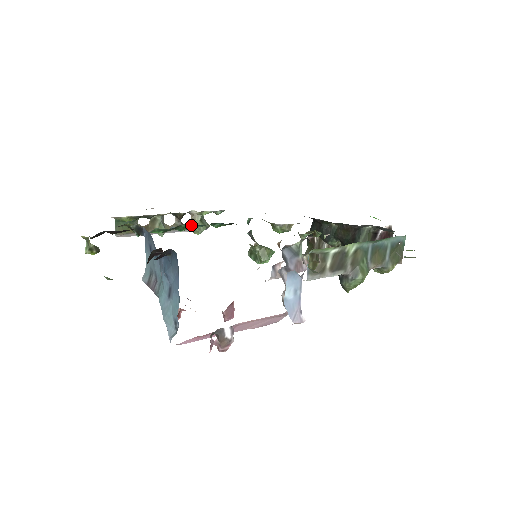
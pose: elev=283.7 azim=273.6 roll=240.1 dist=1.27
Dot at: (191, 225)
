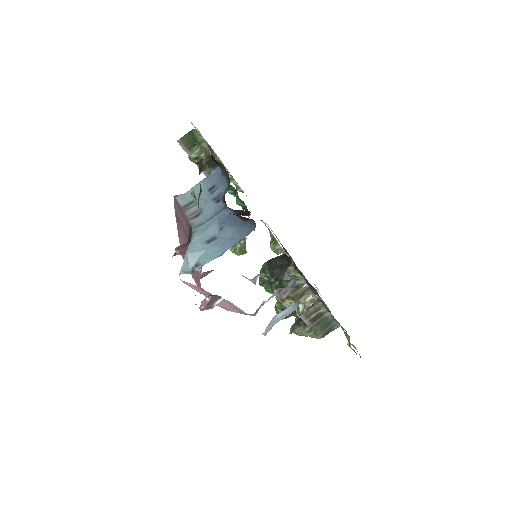
Dot at: (234, 190)
